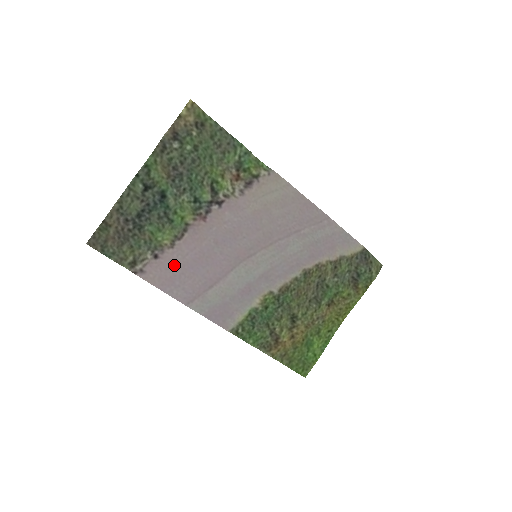
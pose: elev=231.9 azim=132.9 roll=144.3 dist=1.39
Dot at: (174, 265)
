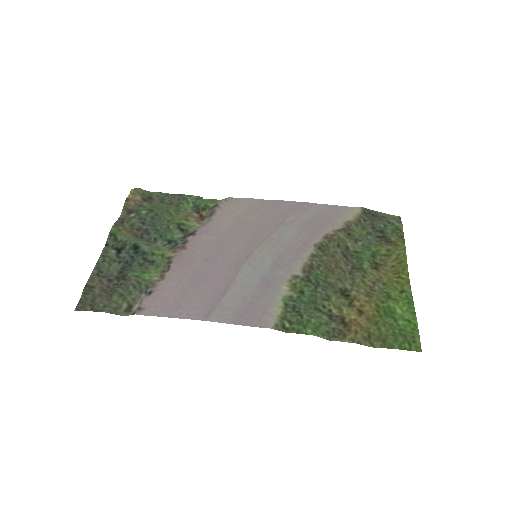
Dot at: (172, 292)
